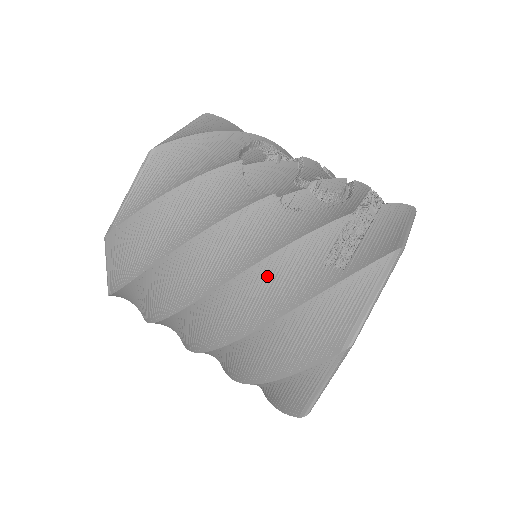
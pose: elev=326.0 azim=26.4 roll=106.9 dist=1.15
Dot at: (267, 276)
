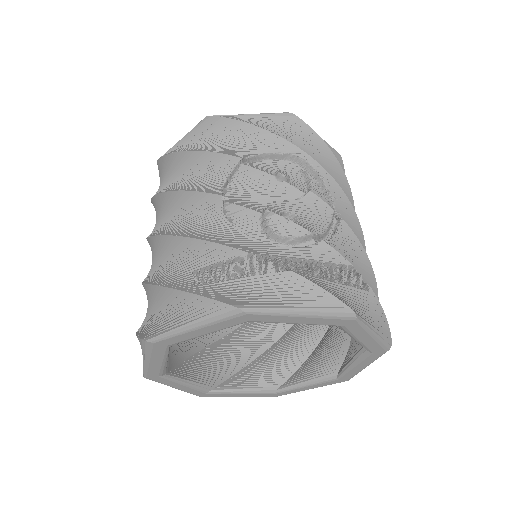
Dot at: (169, 251)
